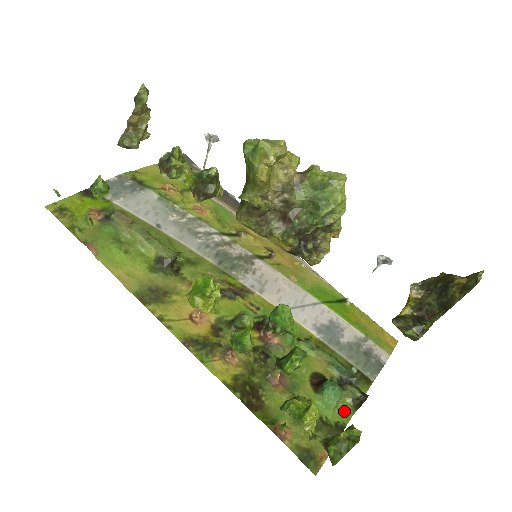
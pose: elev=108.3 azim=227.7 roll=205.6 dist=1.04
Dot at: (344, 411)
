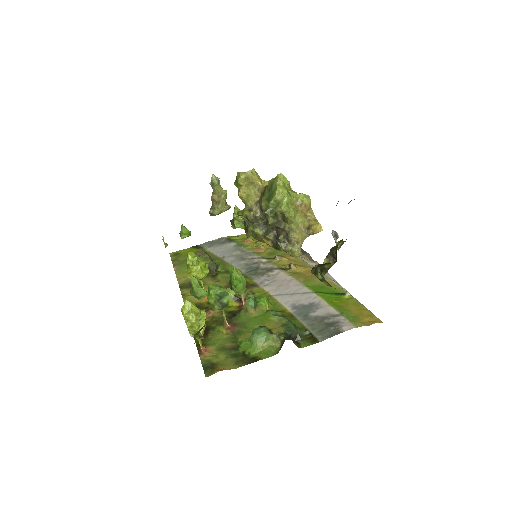
Dot at: (268, 352)
